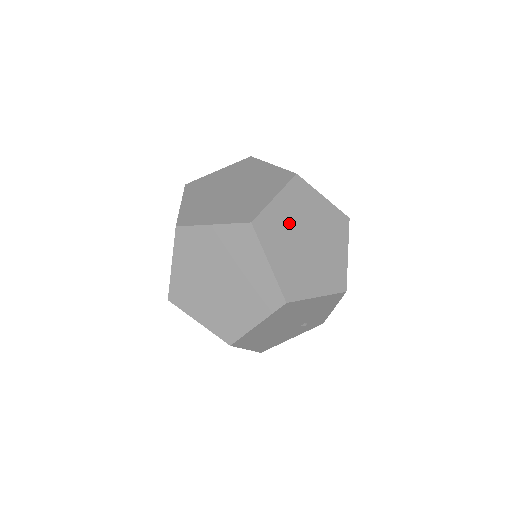
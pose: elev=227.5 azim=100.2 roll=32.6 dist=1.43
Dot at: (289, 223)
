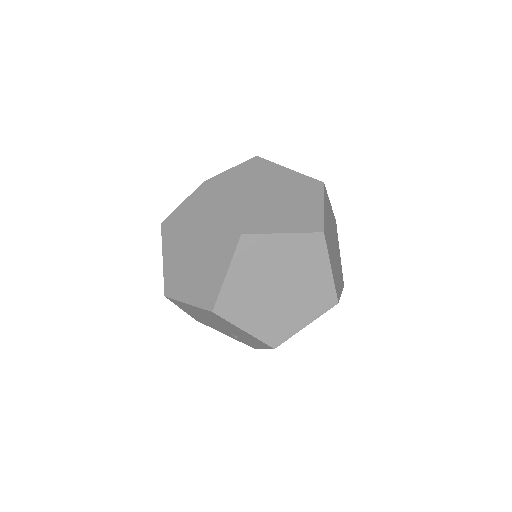
Dot at: (276, 261)
